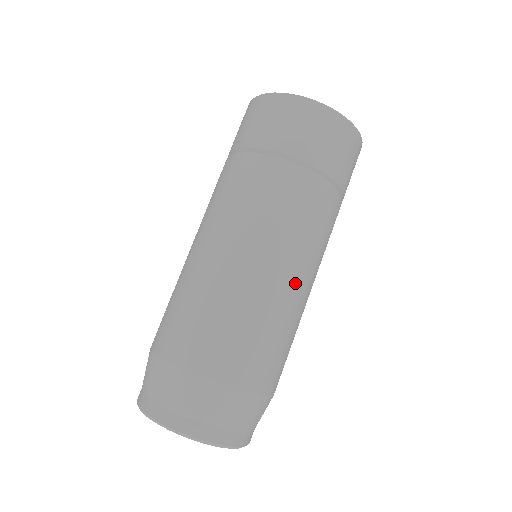
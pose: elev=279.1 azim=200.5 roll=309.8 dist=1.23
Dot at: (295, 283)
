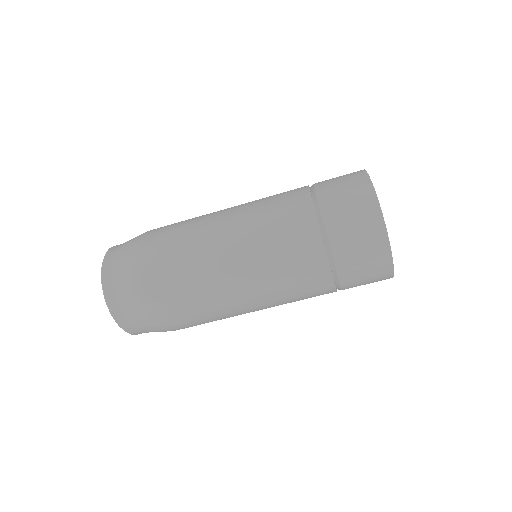
Dot at: (242, 296)
